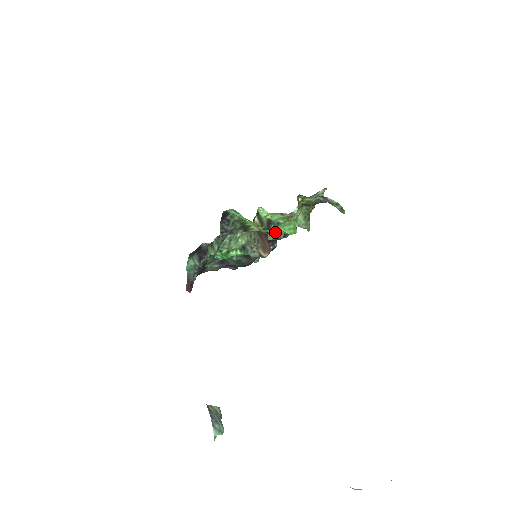
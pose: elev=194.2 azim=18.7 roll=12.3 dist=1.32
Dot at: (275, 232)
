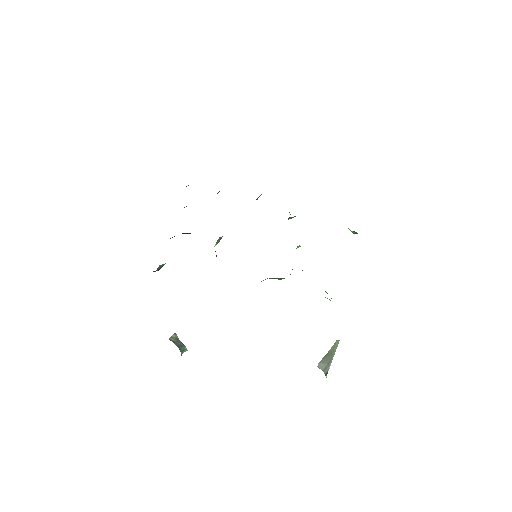
Dot at: occluded
